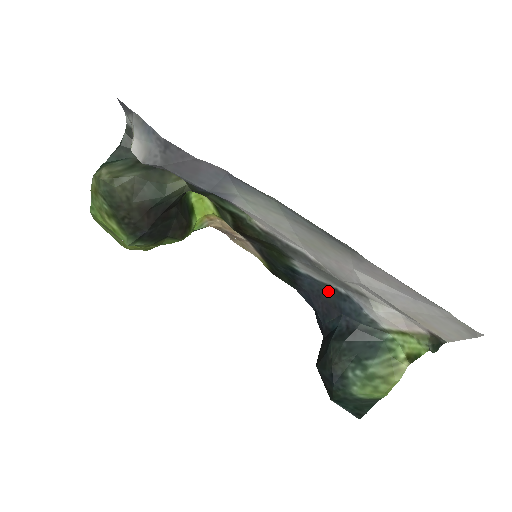
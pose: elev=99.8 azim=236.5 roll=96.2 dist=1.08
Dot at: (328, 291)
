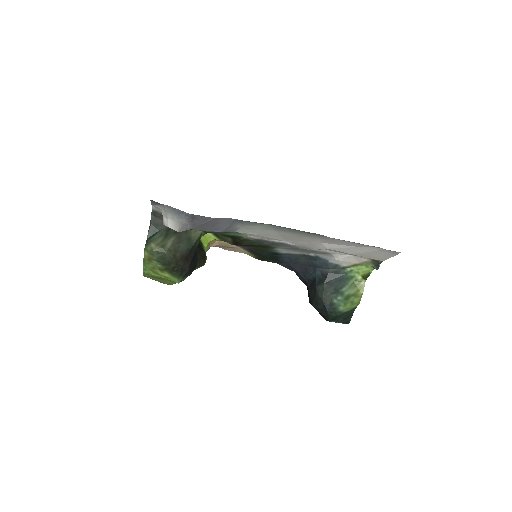
Dot at: (302, 258)
